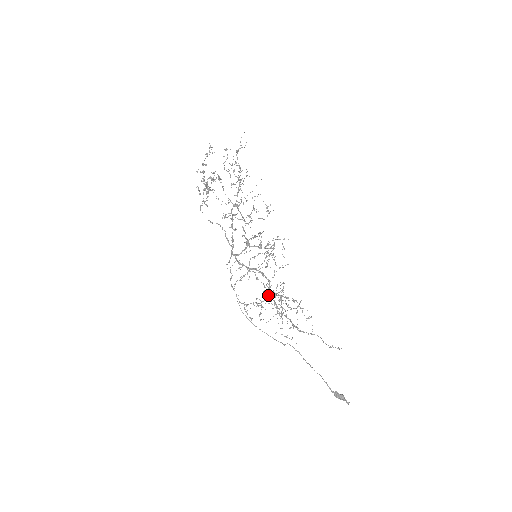
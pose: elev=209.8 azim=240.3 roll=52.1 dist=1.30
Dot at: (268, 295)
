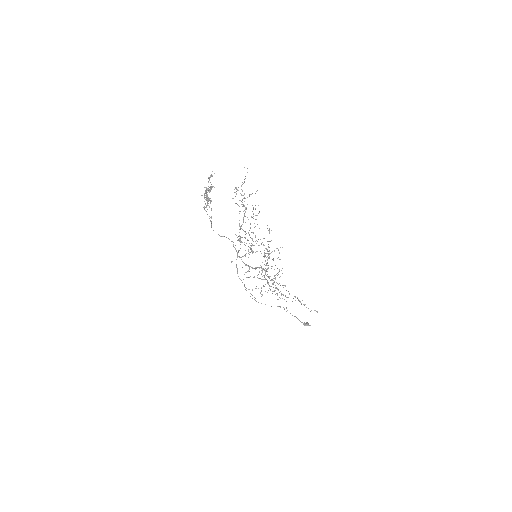
Dot at: occluded
